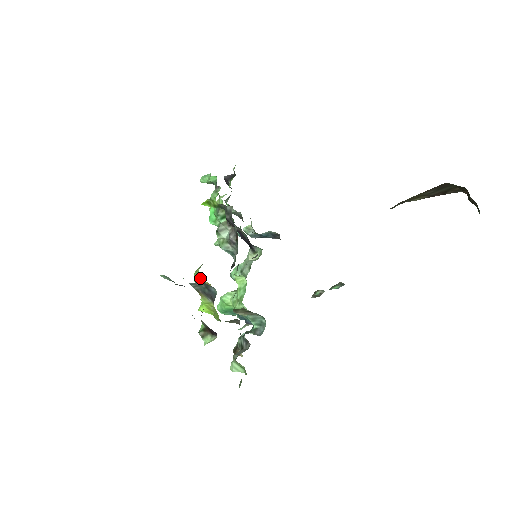
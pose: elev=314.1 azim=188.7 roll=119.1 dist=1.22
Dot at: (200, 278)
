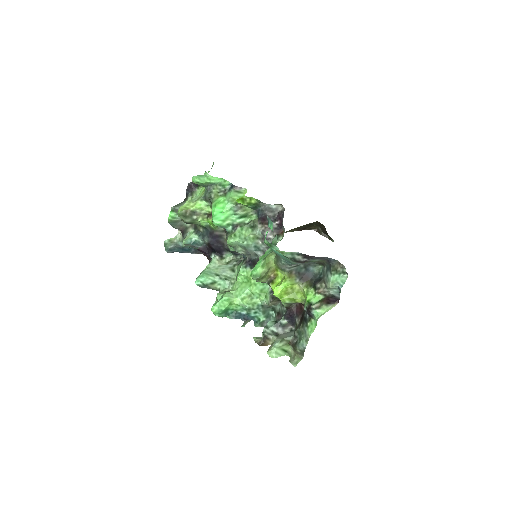
Dot at: (270, 265)
